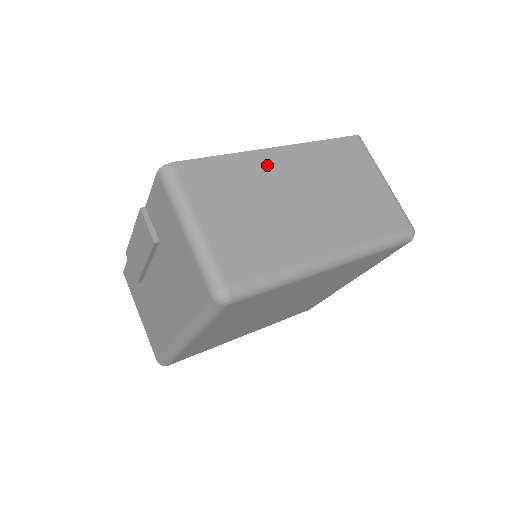
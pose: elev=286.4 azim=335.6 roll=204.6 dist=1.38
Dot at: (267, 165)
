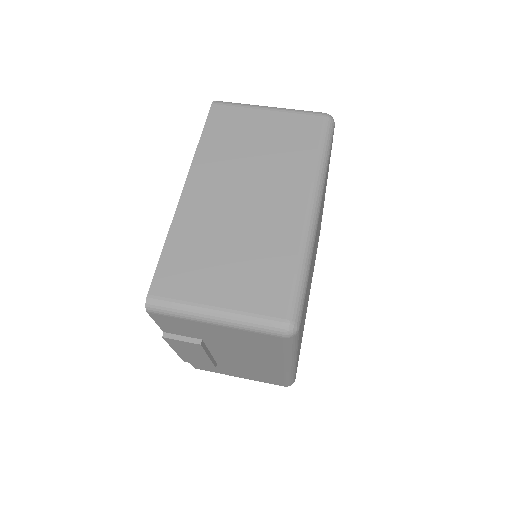
Dot at: (196, 209)
